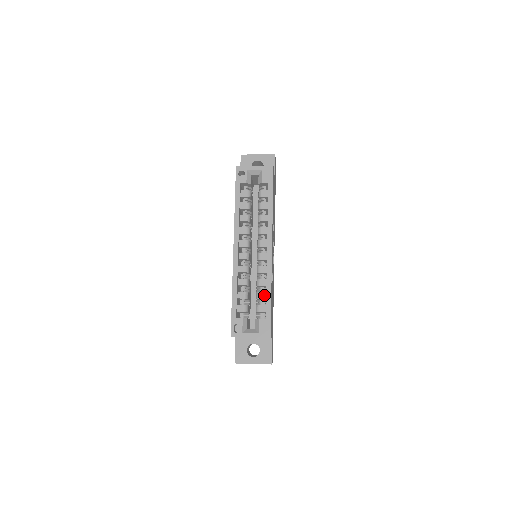
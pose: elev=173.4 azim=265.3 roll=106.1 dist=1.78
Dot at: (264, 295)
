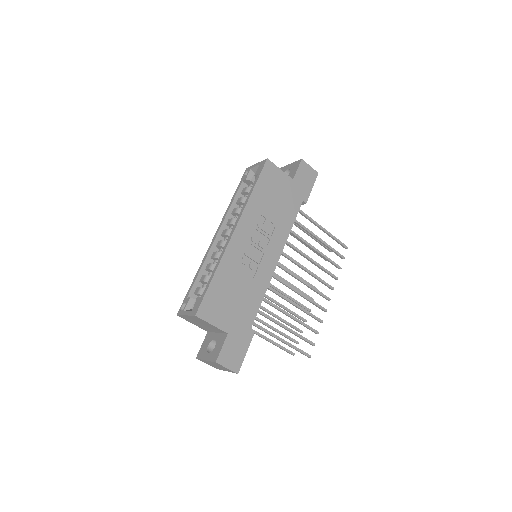
Dot at: occluded
